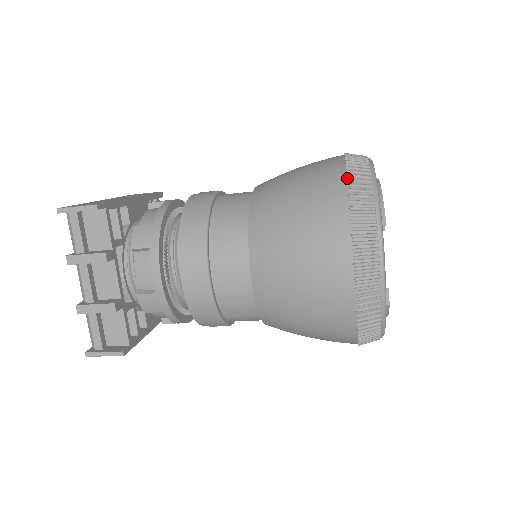
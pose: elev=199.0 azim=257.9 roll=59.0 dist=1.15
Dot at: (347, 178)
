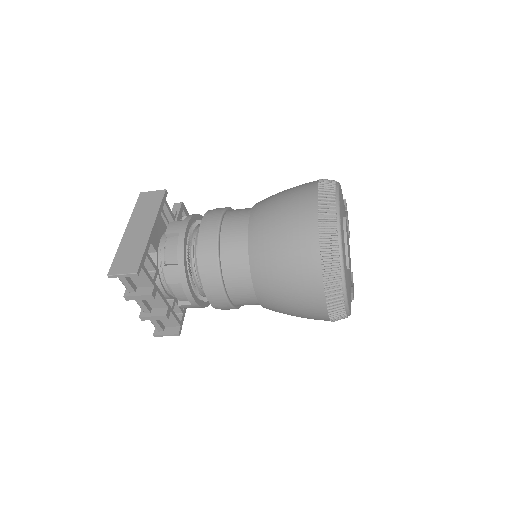
Dot at: (320, 247)
